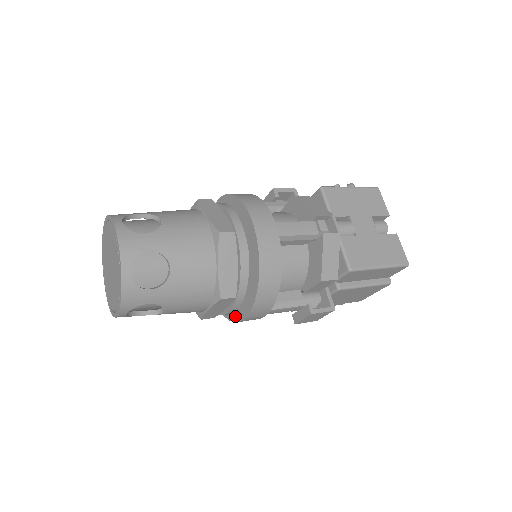
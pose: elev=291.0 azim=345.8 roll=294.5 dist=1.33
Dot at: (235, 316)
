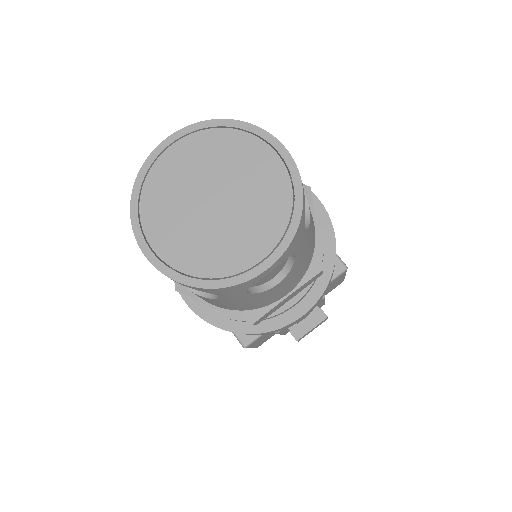
Dot at: (277, 321)
